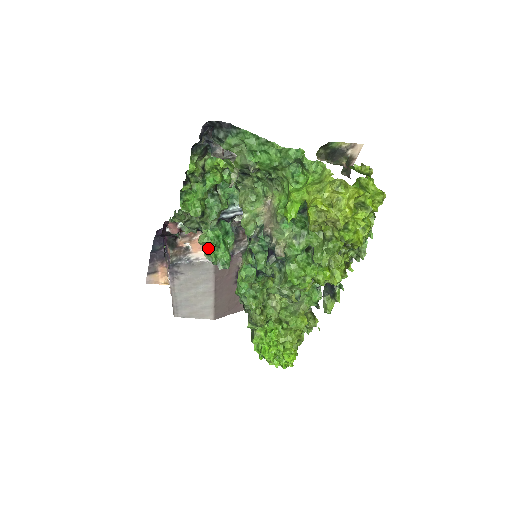
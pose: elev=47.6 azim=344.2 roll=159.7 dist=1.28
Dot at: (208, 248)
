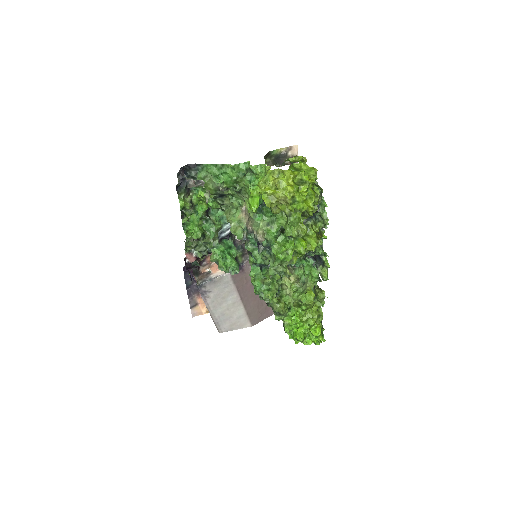
Dot at: (218, 262)
